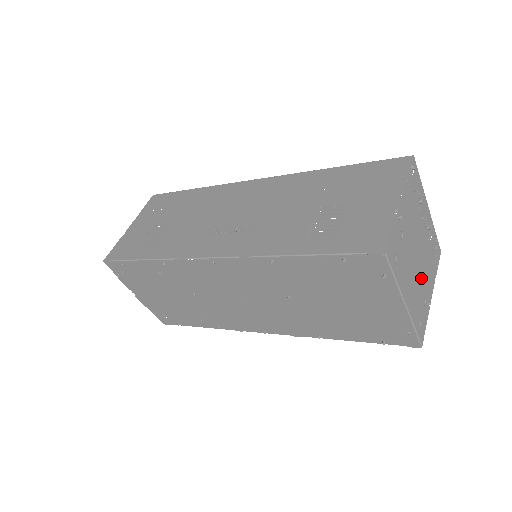
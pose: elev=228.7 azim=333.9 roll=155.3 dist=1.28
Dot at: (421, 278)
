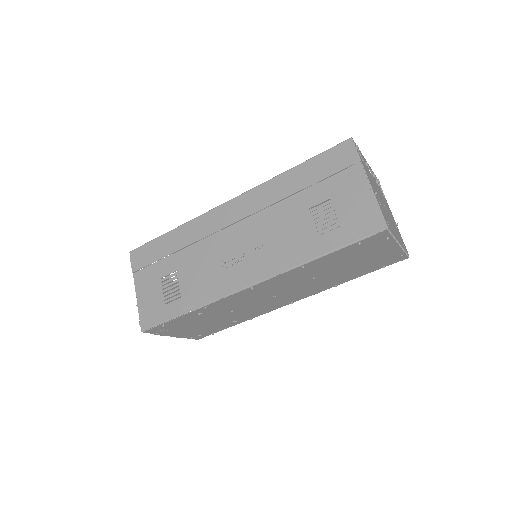
Dot at: (390, 215)
